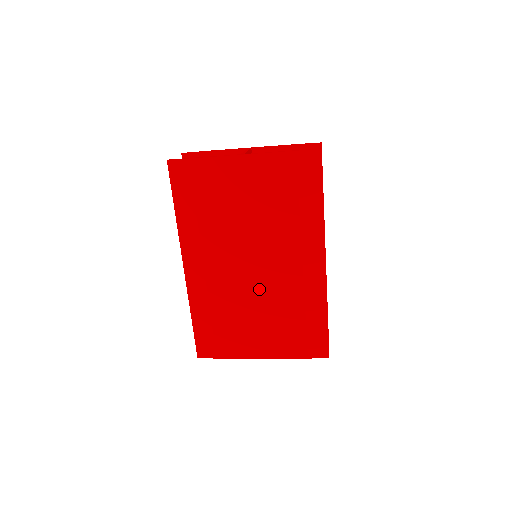
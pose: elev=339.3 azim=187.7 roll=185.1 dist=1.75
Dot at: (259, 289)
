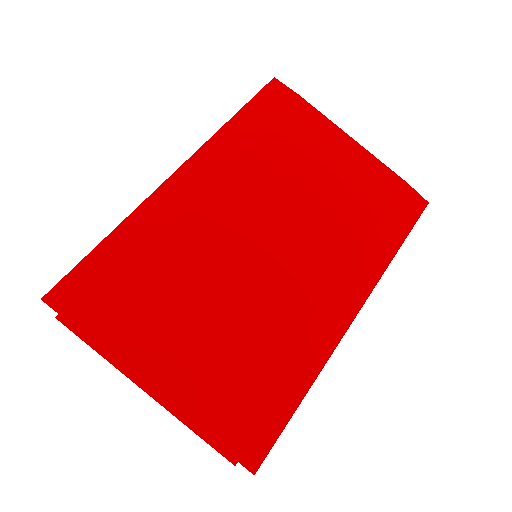
Dot at: (247, 277)
